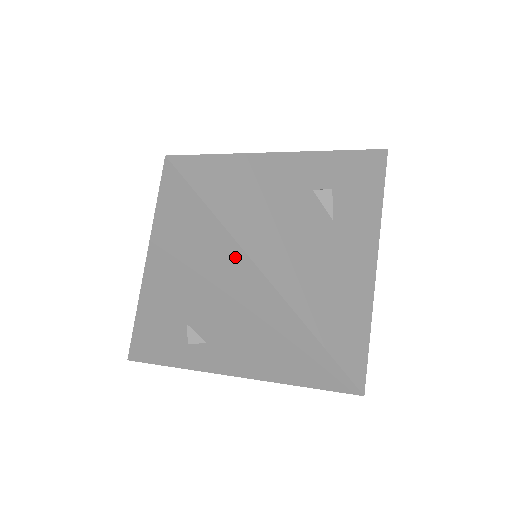
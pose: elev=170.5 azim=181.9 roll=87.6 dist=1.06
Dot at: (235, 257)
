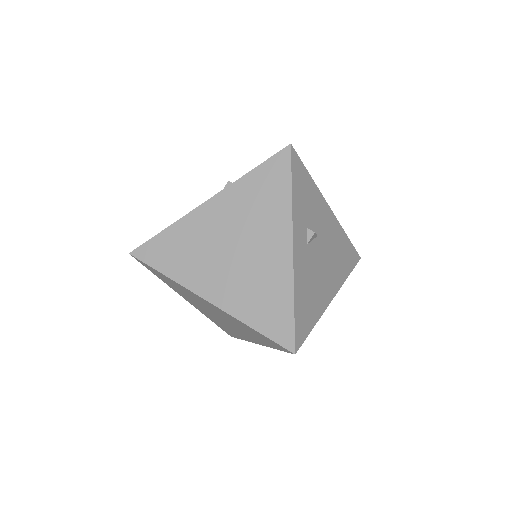
Dot at: occluded
